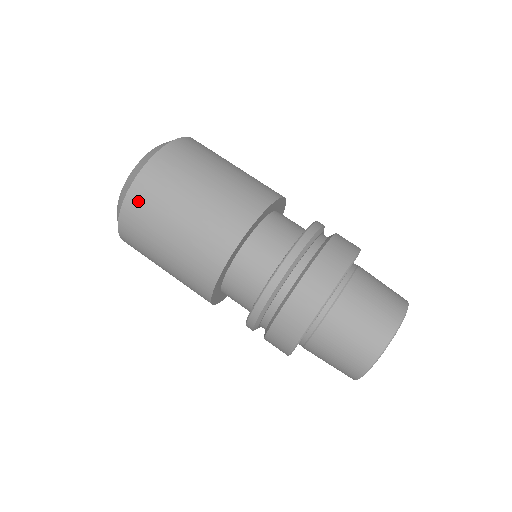
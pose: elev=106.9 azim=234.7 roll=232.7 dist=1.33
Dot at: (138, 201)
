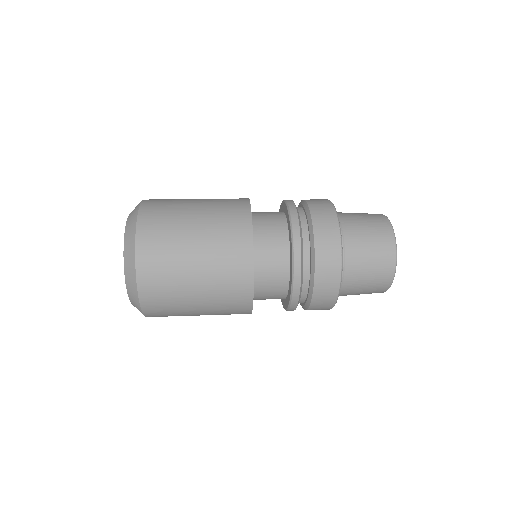
Dot at: (152, 209)
